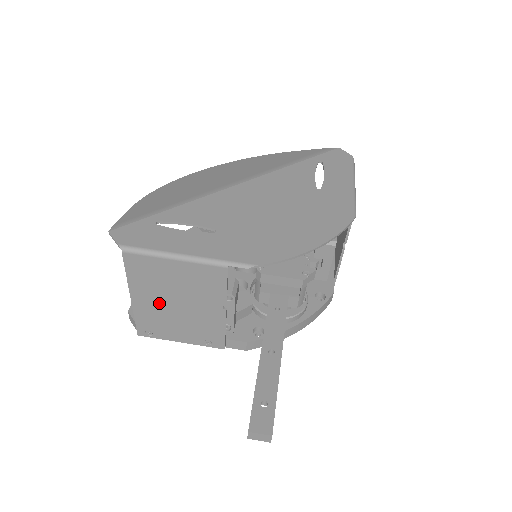
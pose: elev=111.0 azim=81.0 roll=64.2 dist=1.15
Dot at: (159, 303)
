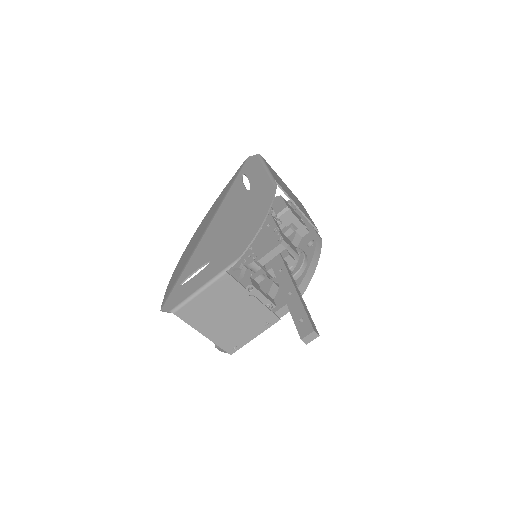
Dot at: (219, 325)
